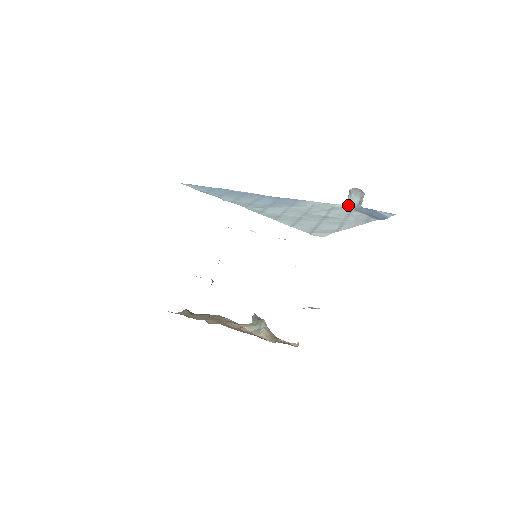
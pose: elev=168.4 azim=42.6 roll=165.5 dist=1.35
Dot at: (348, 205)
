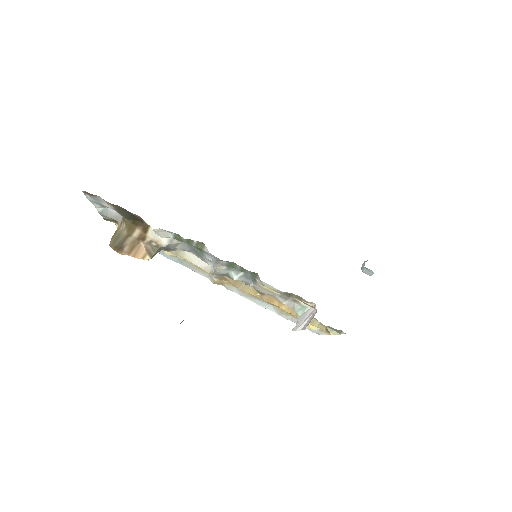
Dot at: occluded
